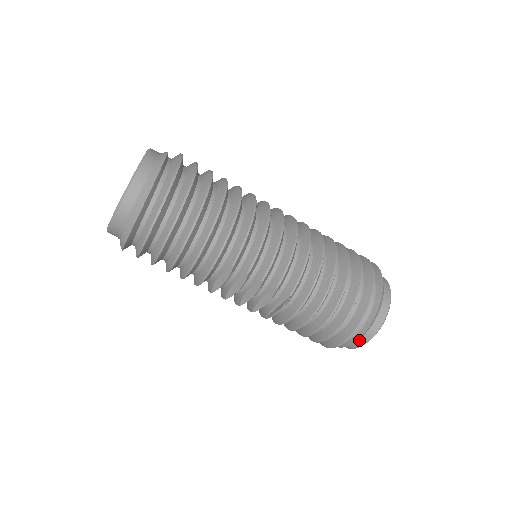
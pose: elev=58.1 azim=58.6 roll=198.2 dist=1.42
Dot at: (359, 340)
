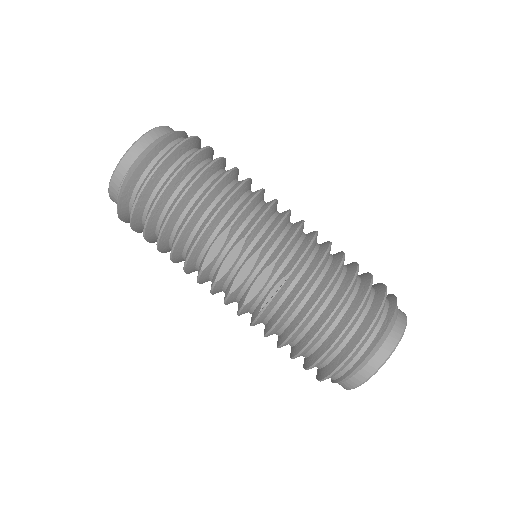
Dot at: (369, 362)
